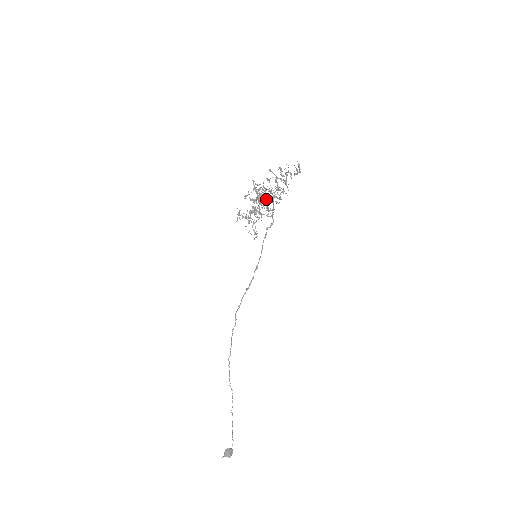
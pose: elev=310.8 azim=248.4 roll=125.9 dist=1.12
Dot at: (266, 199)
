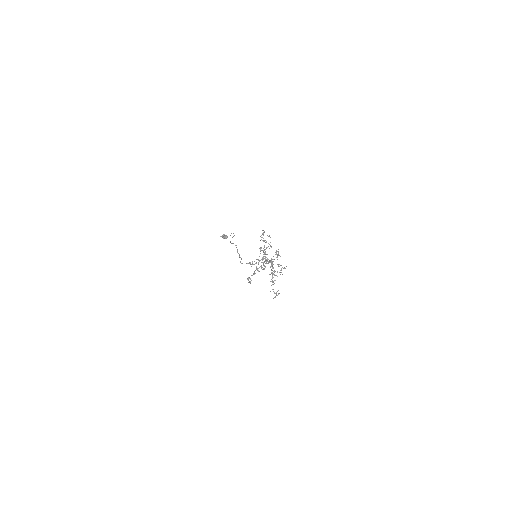
Dot at: (263, 269)
